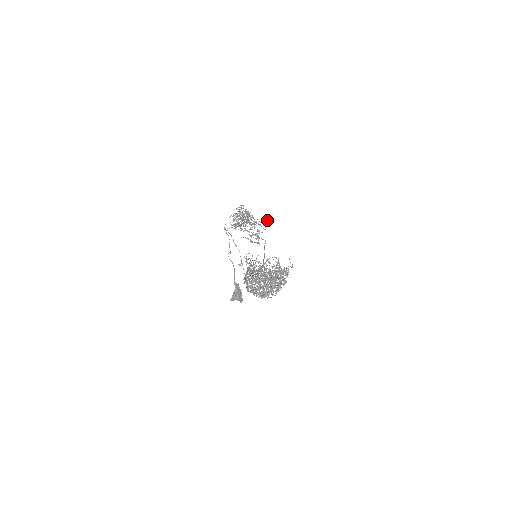
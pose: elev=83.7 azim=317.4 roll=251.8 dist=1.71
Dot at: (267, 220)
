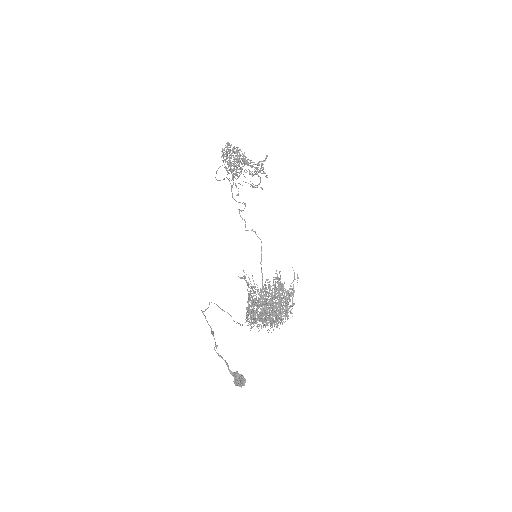
Dot at: (262, 165)
